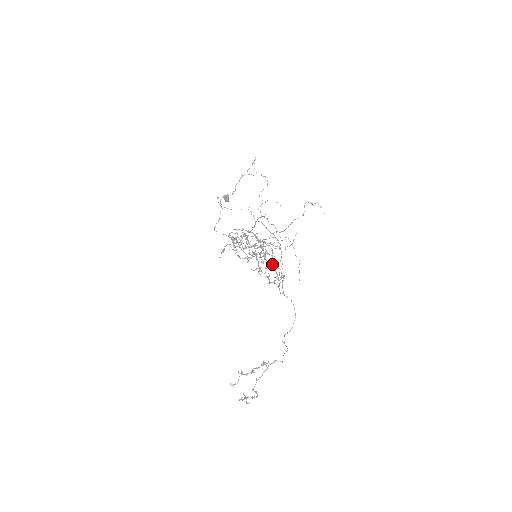
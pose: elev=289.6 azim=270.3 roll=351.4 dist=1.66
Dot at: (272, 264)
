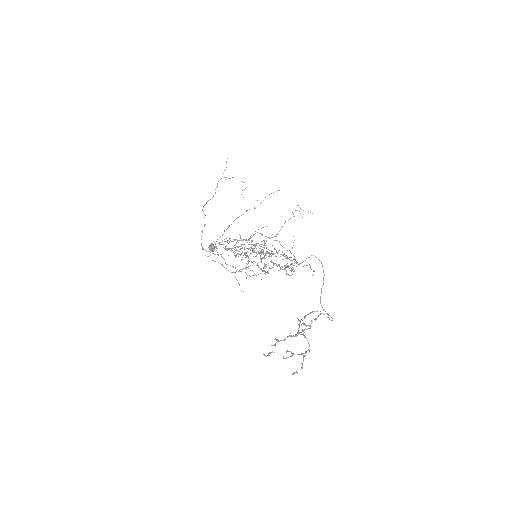
Dot at: (276, 252)
